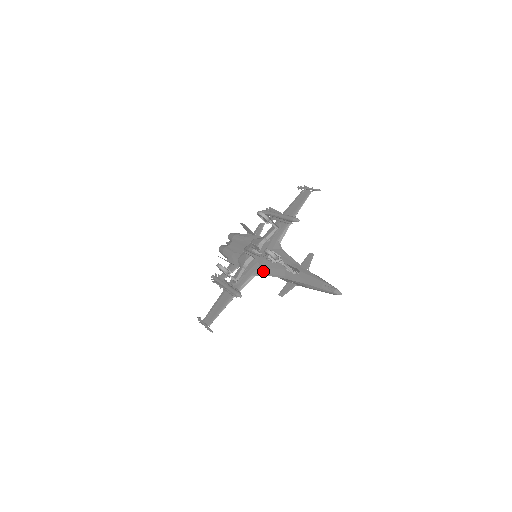
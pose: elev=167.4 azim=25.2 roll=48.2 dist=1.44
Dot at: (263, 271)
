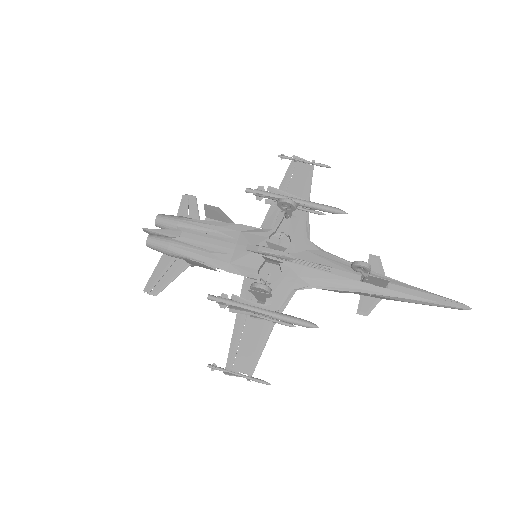
Dot at: (312, 283)
